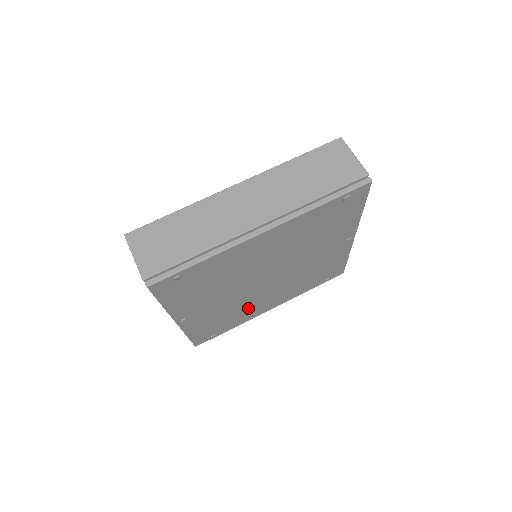
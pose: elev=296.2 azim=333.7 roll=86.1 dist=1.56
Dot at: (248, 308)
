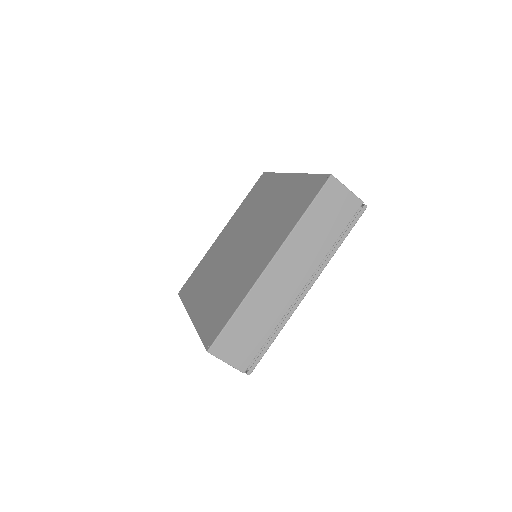
Dot at: occluded
